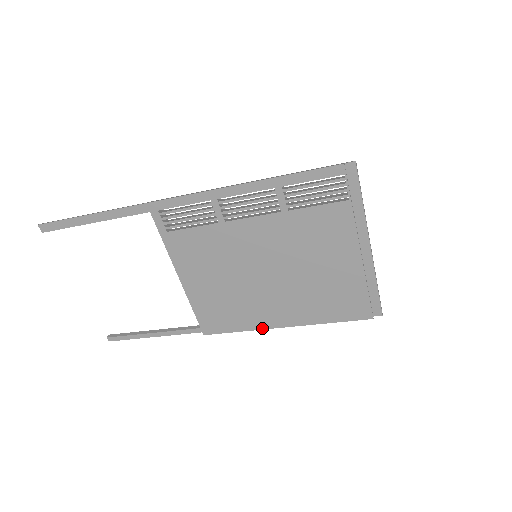
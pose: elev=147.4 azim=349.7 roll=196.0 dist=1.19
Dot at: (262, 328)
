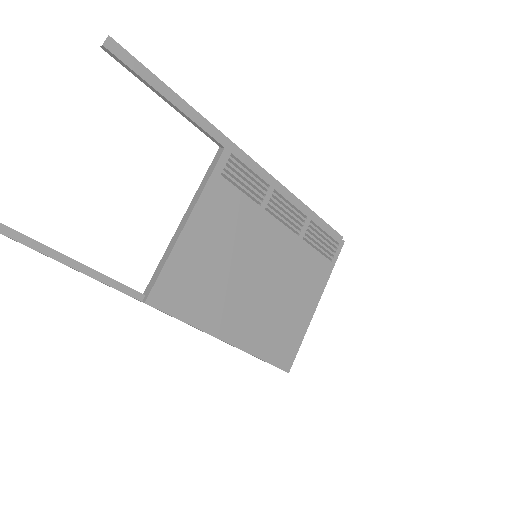
Dot at: (207, 331)
